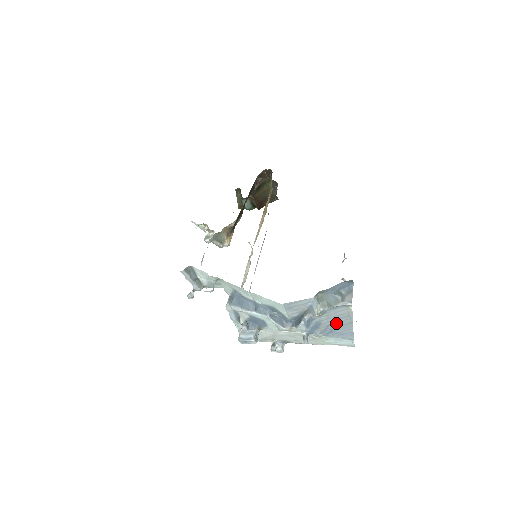
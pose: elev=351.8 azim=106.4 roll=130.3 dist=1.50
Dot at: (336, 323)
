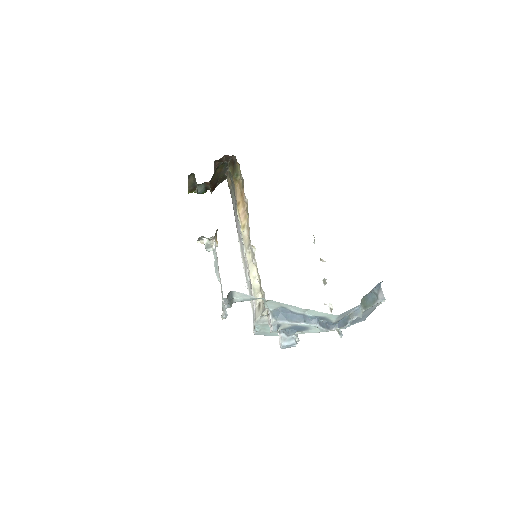
Dot at: (364, 315)
